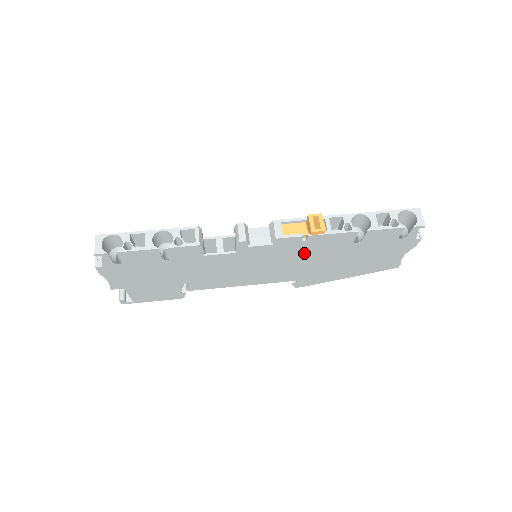
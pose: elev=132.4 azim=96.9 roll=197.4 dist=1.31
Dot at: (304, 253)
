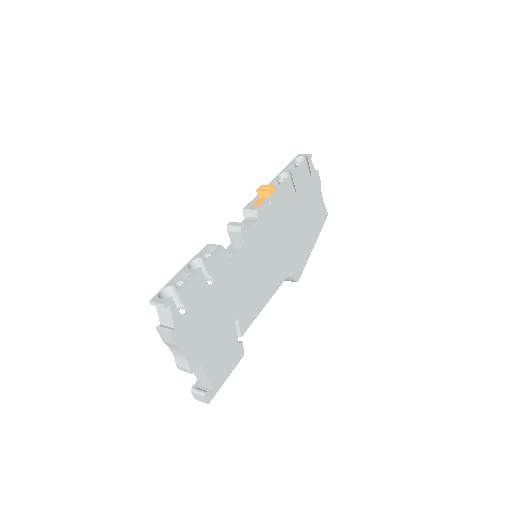
Dot at: (278, 223)
